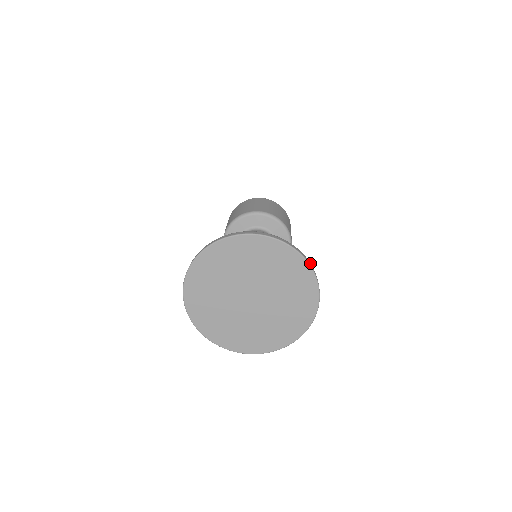
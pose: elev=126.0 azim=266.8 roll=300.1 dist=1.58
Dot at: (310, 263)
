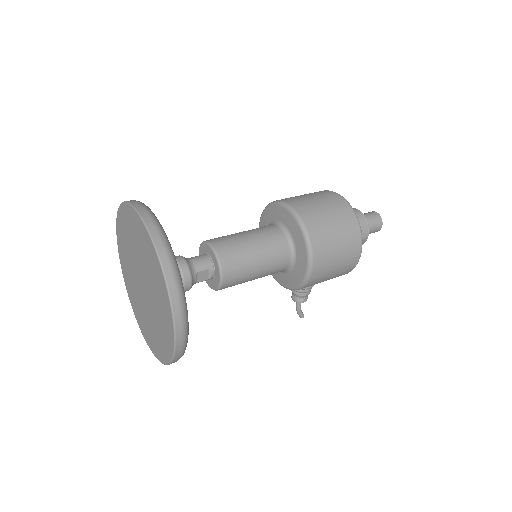
Dot at: (174, 281)
